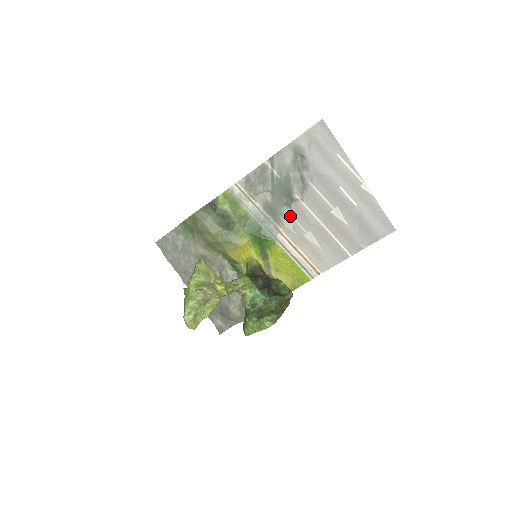
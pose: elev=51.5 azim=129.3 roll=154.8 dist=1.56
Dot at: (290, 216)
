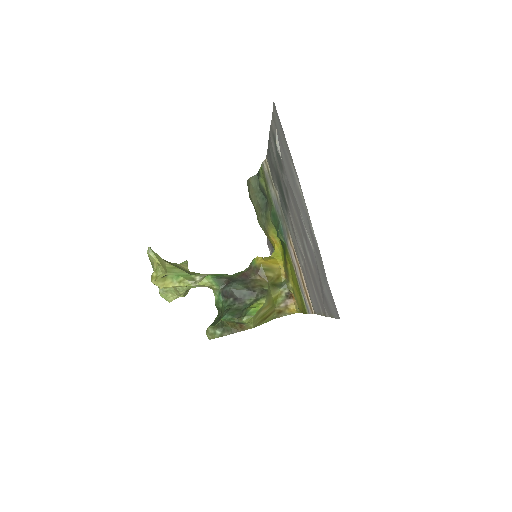
Dot at: (290, 224)
